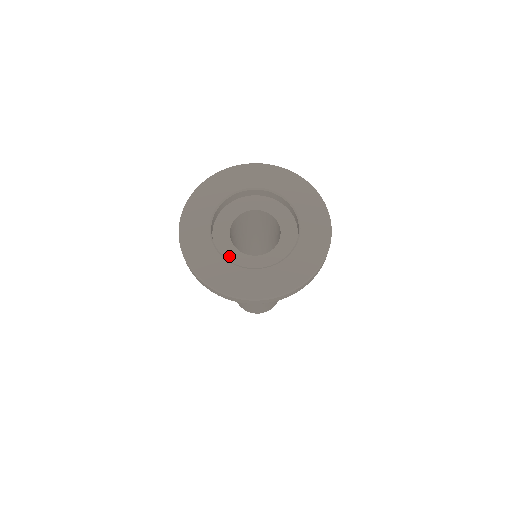
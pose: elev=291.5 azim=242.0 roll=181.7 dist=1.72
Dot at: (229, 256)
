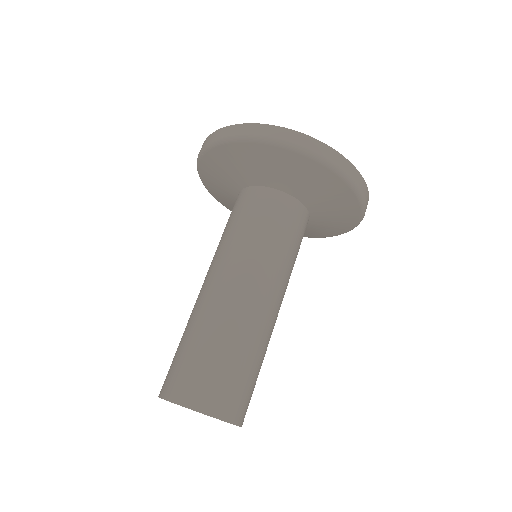
Dot at: occluded
